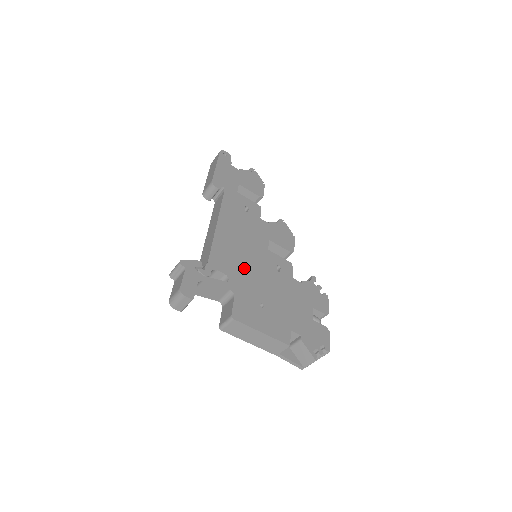
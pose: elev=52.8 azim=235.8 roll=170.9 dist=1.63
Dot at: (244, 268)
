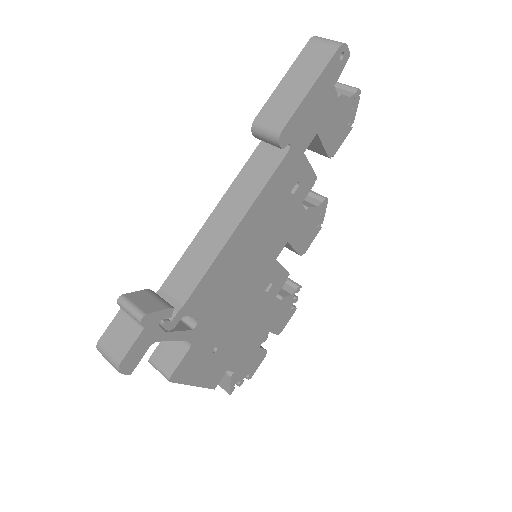
Dot at: (227, 300)
